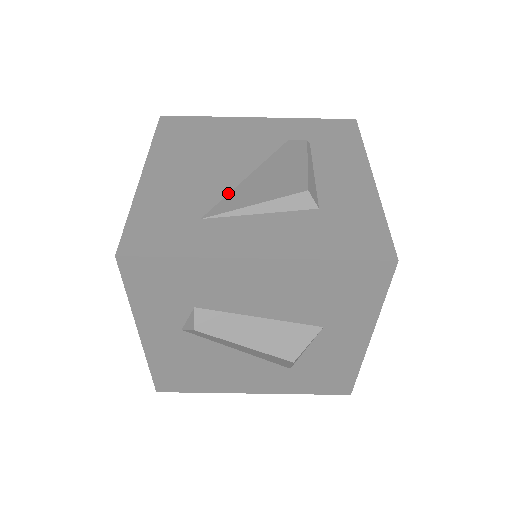
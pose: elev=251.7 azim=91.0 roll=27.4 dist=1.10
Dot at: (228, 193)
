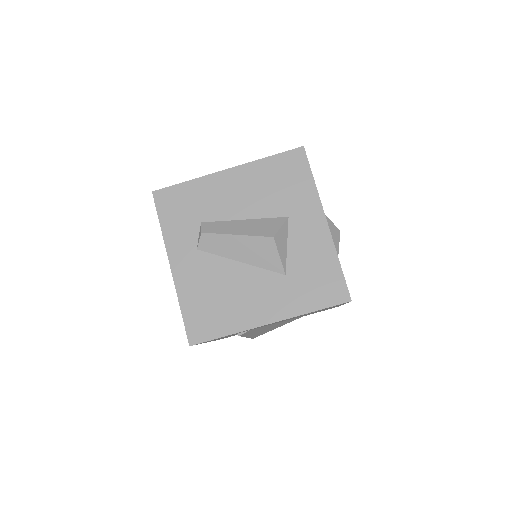
Dot at: occluded
